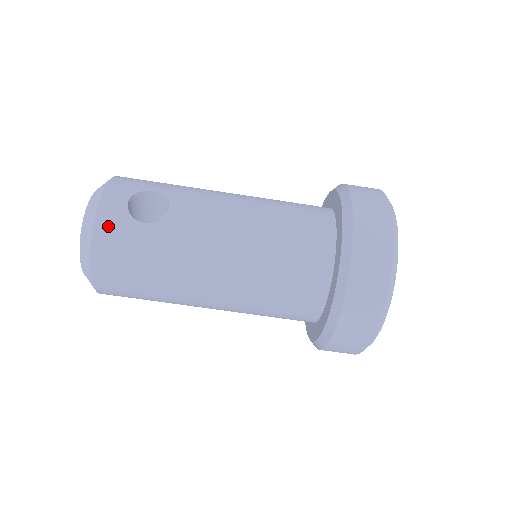
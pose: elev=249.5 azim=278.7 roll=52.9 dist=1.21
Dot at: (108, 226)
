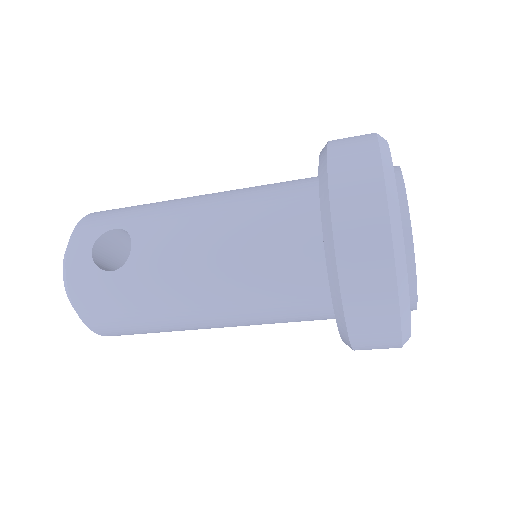
Dot at: (80, 284)
